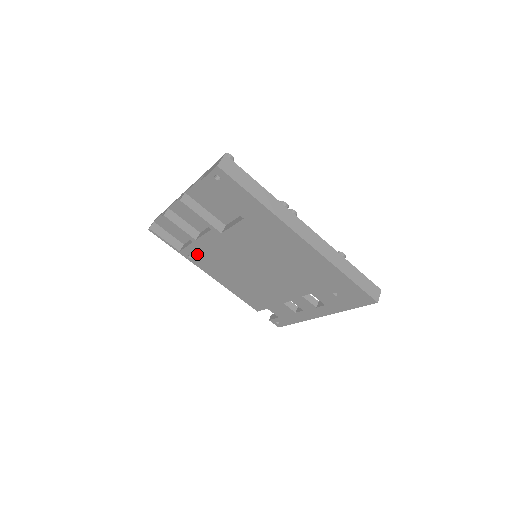
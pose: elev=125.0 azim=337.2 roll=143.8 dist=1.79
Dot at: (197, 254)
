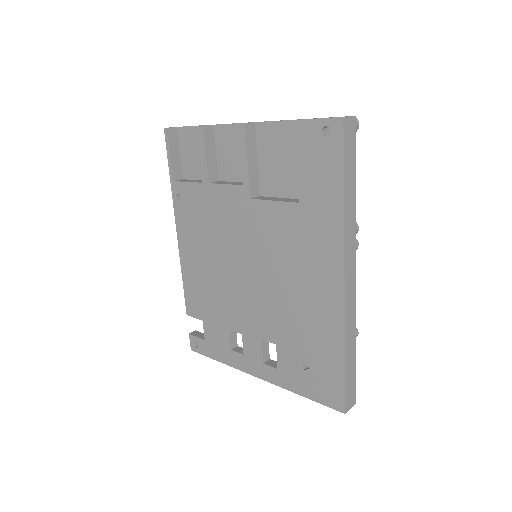
Dot at: (191, 200)
